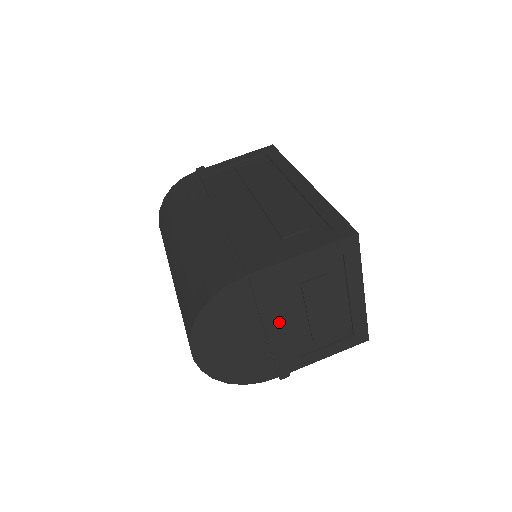
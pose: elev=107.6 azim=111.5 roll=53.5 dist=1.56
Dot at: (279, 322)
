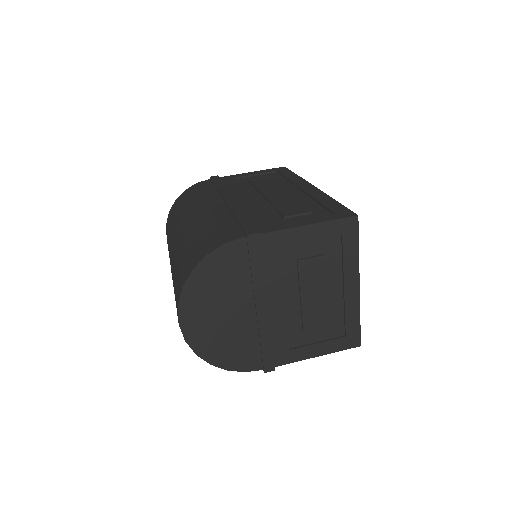
Dot at: (271, 300)
